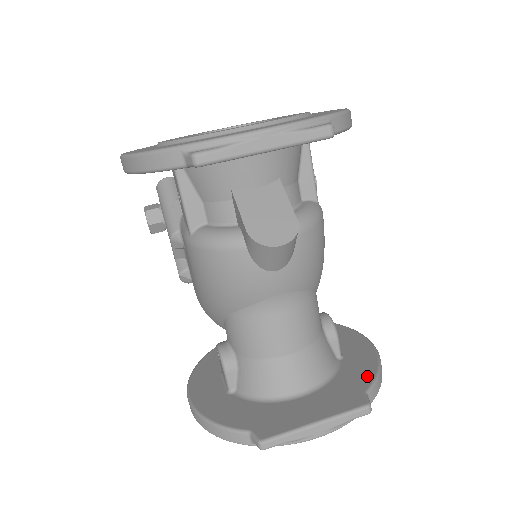
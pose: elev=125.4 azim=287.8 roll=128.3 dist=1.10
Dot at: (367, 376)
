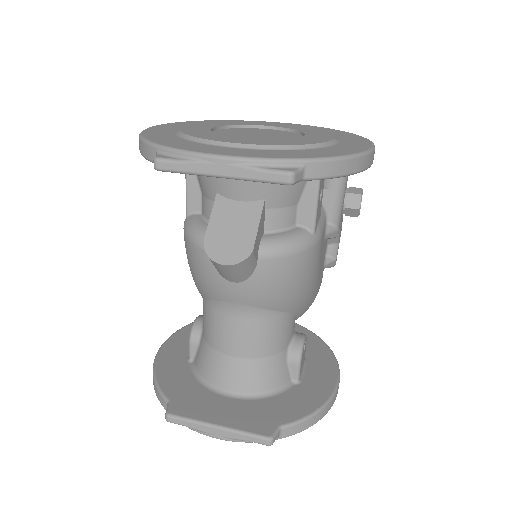
Dot at: (297, 412)
